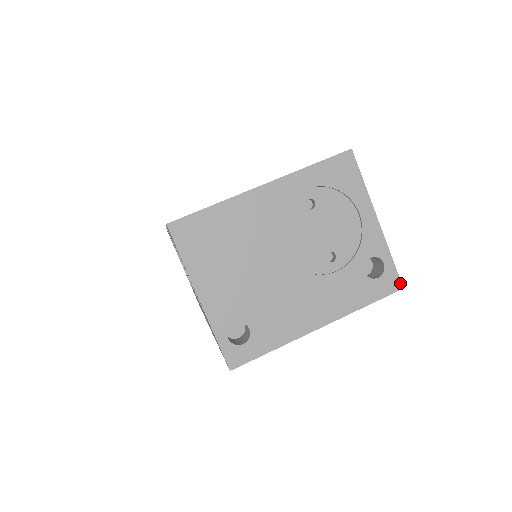
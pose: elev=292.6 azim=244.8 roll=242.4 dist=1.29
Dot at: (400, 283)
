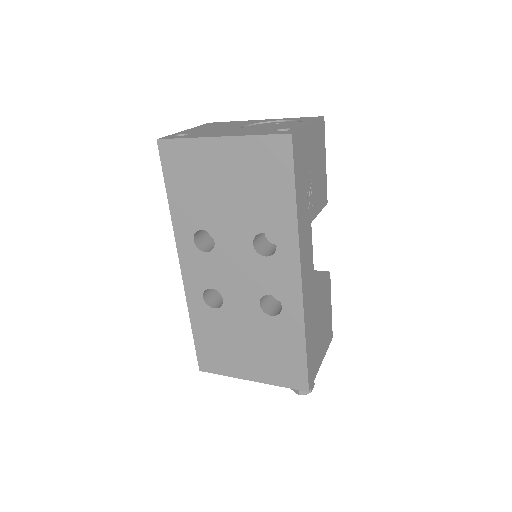
Dot at: (292, 133)
